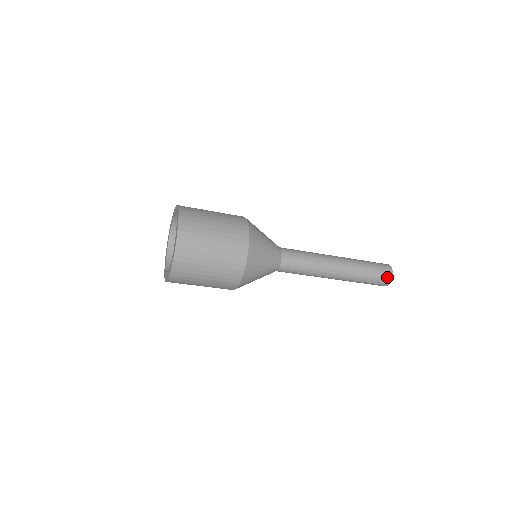
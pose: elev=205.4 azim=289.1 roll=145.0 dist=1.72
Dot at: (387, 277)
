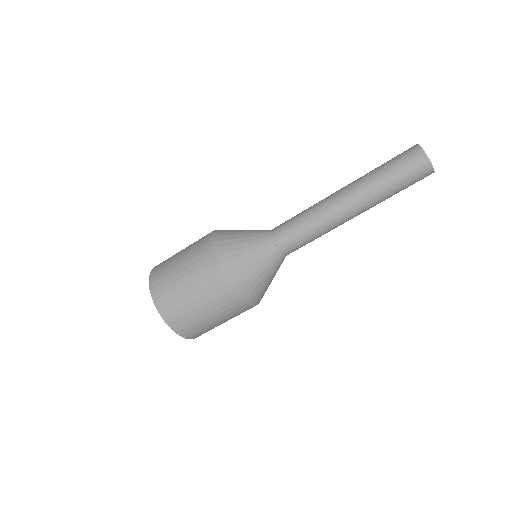
Dot at: (421, 165)
